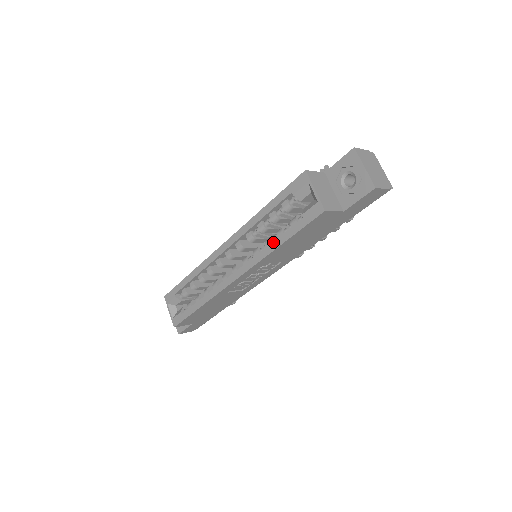
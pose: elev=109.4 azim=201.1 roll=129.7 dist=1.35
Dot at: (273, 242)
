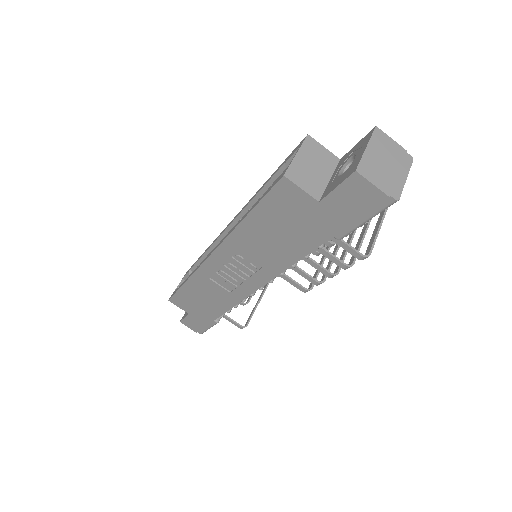
Dot at: (244, 215)
